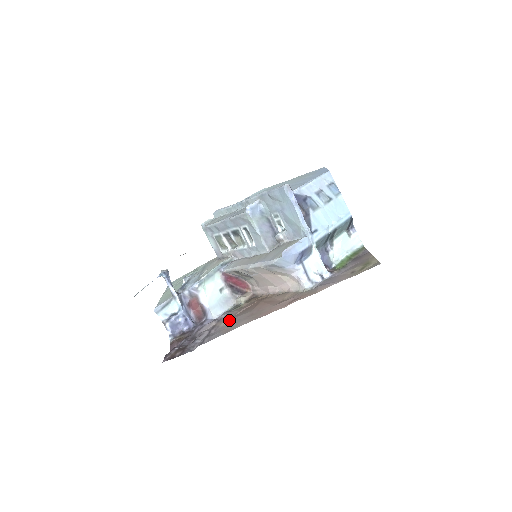
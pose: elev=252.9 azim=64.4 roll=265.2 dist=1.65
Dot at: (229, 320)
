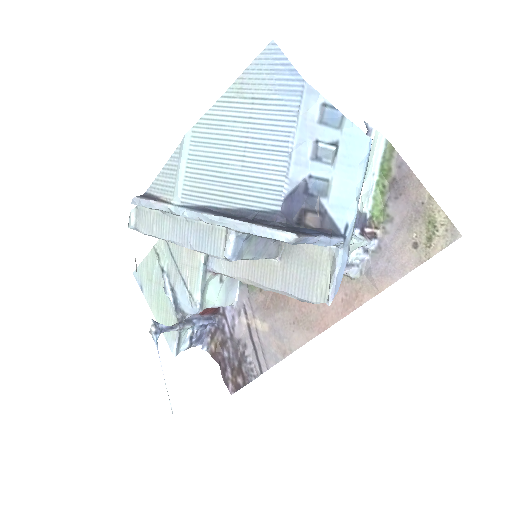
Dot at: (265, 321)
